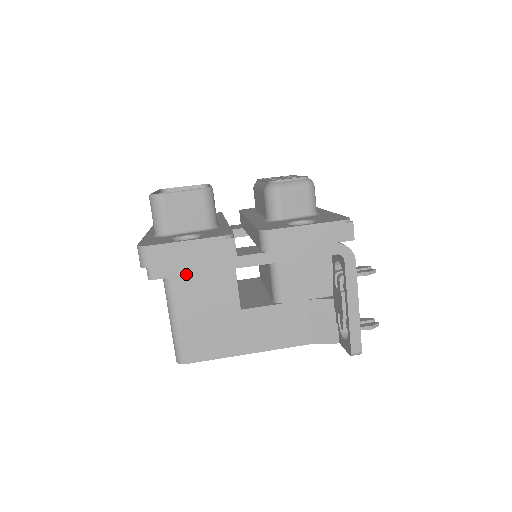
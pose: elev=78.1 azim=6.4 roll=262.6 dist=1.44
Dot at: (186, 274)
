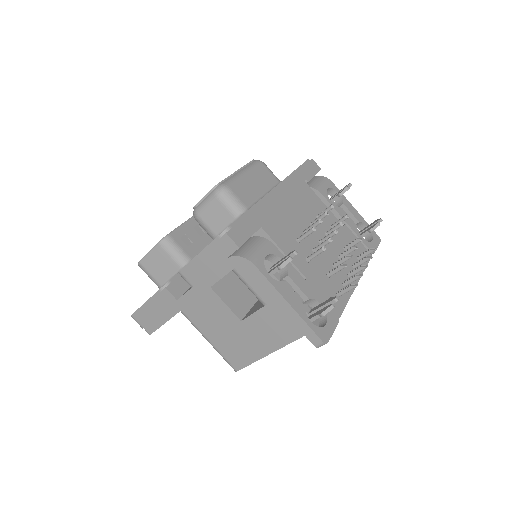
Dot at: (162, 324)
